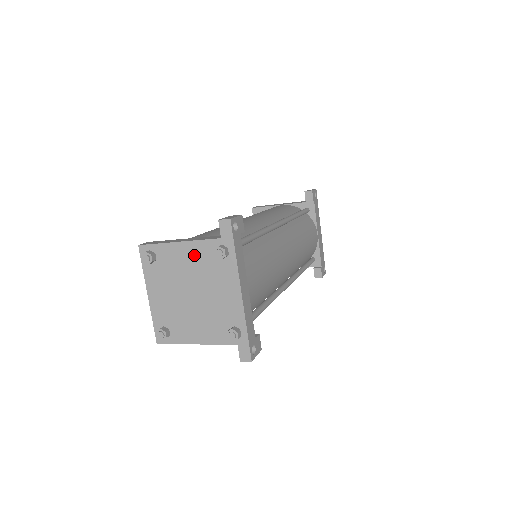
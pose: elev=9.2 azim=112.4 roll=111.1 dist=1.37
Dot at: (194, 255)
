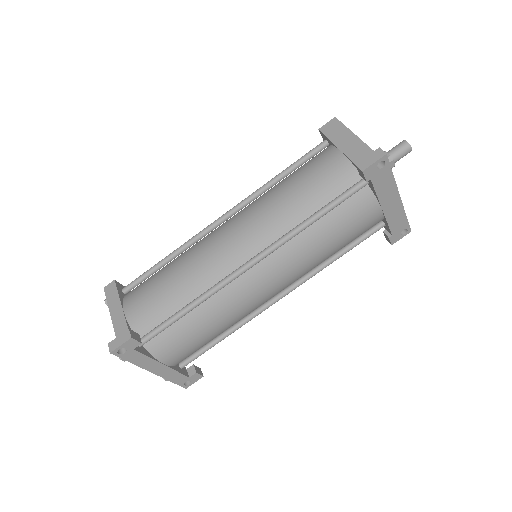
Dot at: occluded
